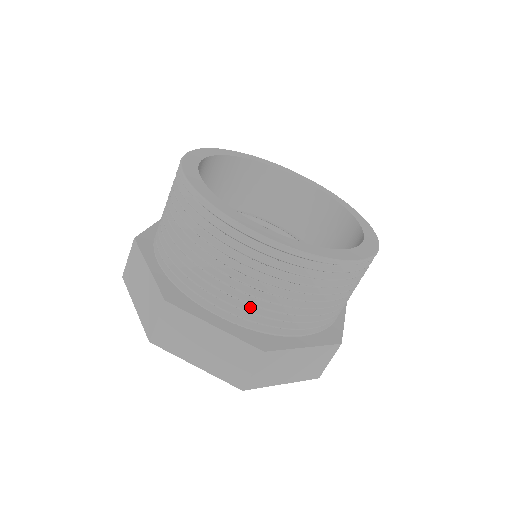
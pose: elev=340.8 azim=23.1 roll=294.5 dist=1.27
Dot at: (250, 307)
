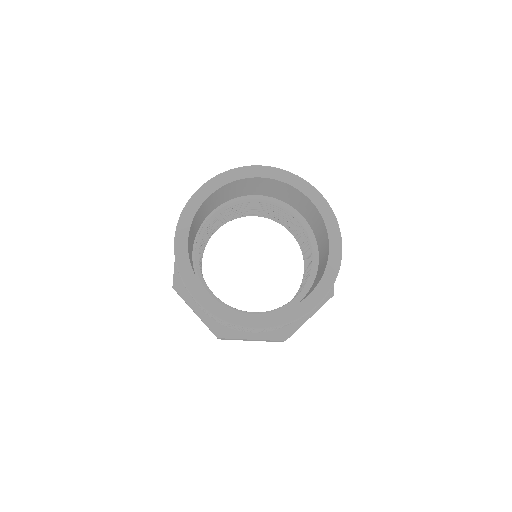
Dot at: occluded
